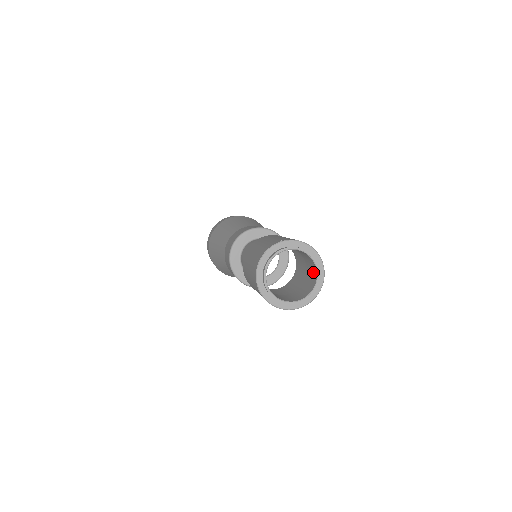
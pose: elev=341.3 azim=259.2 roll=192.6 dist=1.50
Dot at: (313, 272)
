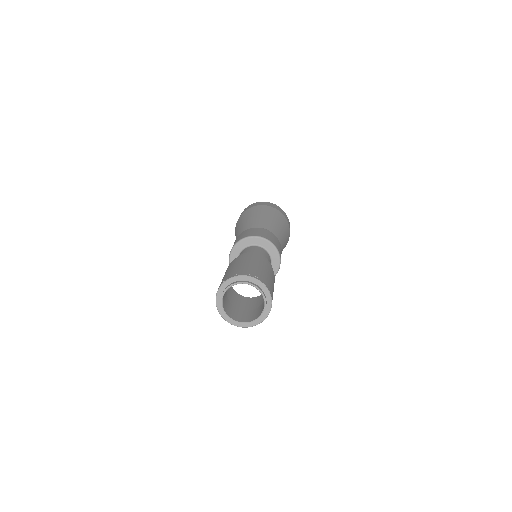
Dot at: occluded
